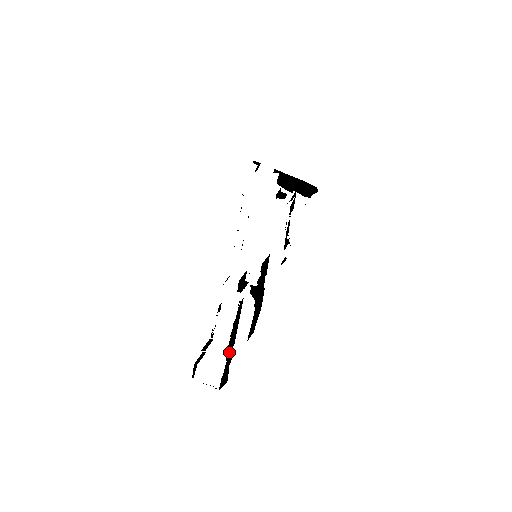
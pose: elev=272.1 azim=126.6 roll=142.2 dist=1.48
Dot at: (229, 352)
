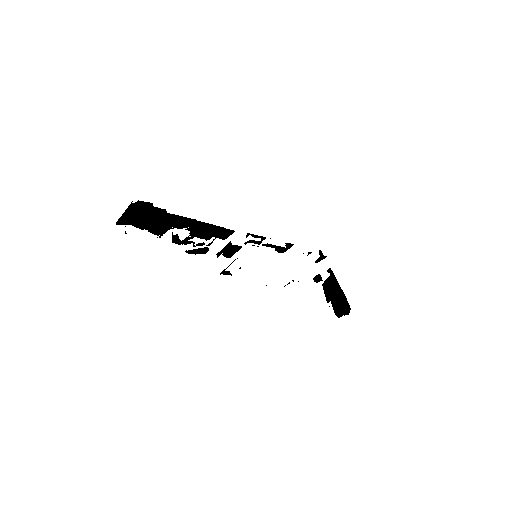
Dot at: occluded
